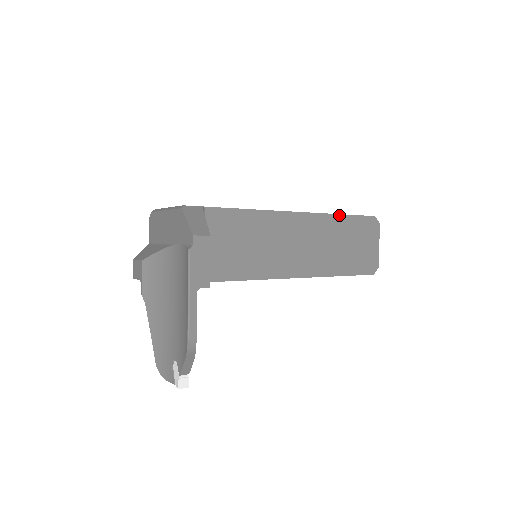
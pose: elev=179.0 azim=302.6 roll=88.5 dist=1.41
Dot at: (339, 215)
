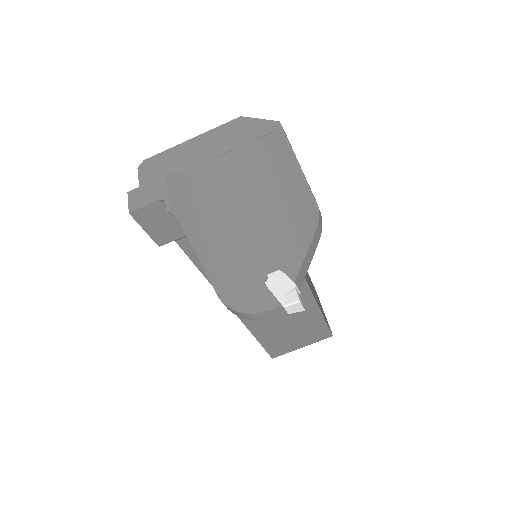
Dot at: occluded
